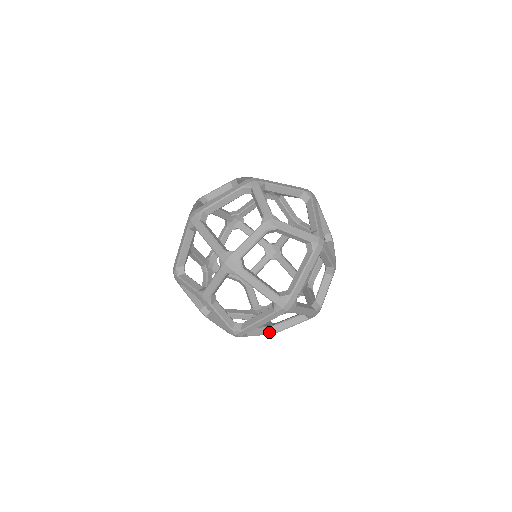
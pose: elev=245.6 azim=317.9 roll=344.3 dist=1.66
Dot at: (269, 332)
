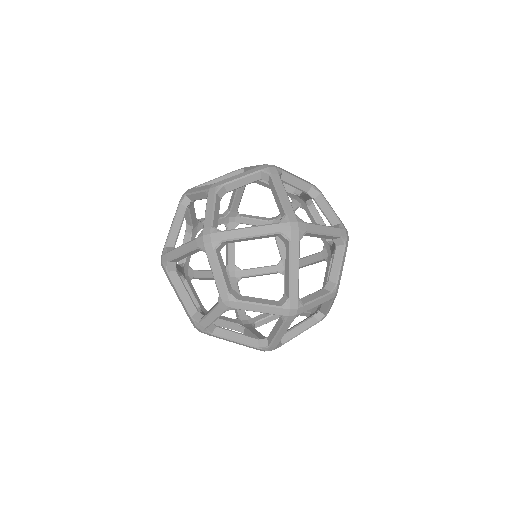
Dot at: (327, 292)
